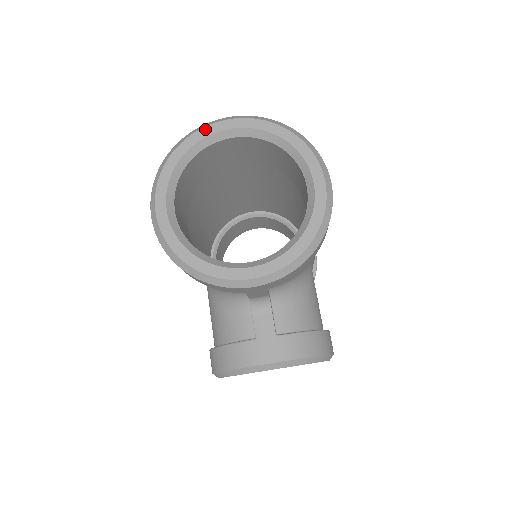
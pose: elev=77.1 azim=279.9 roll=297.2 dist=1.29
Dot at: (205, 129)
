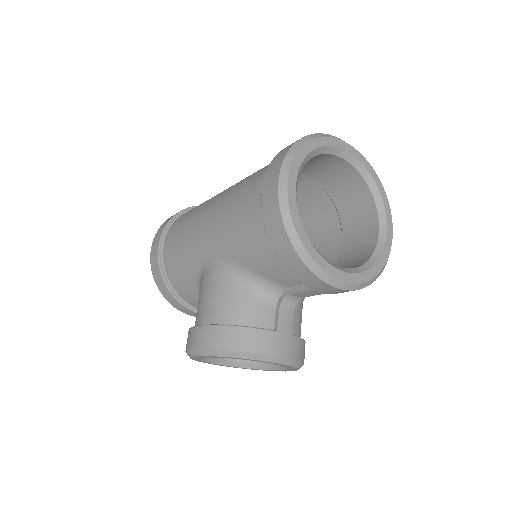
Dot at: (333, 139)
